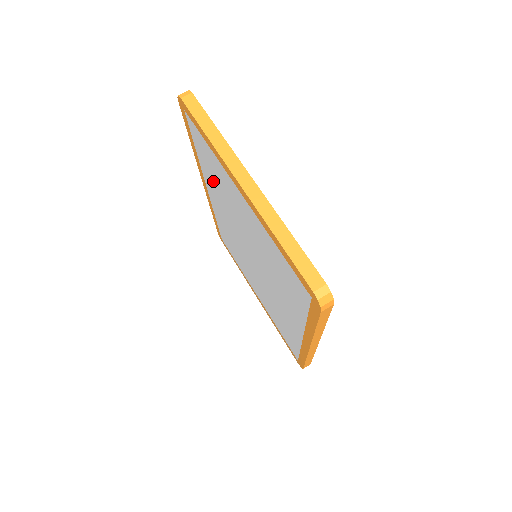
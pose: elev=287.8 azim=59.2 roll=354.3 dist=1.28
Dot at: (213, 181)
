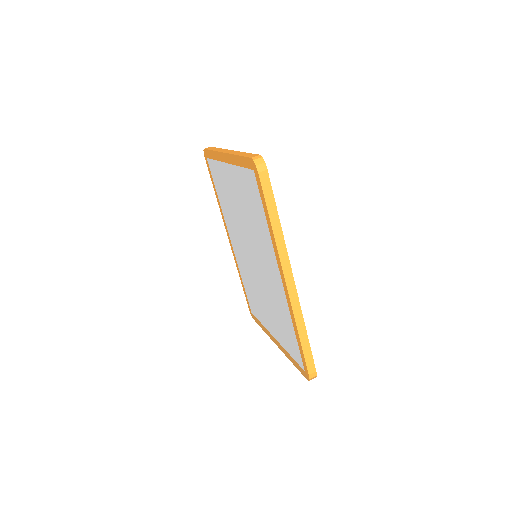
Dot at: (226, 207)
